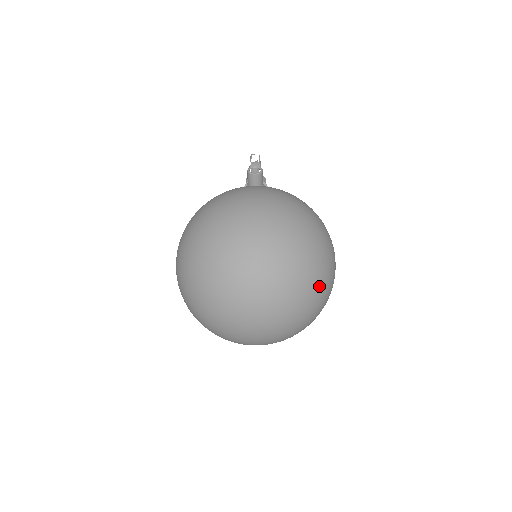
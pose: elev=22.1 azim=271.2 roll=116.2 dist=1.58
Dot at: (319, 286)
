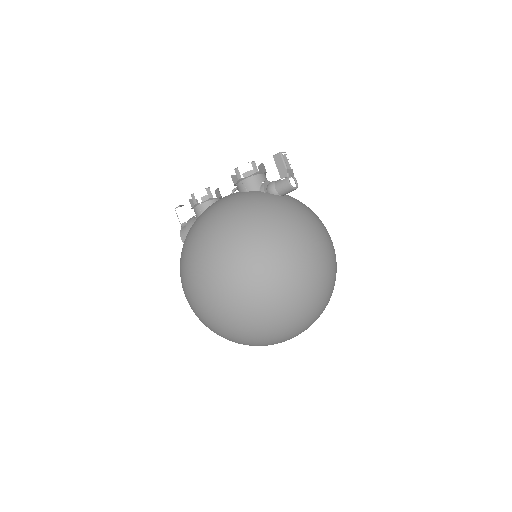
Dot at: occluded
